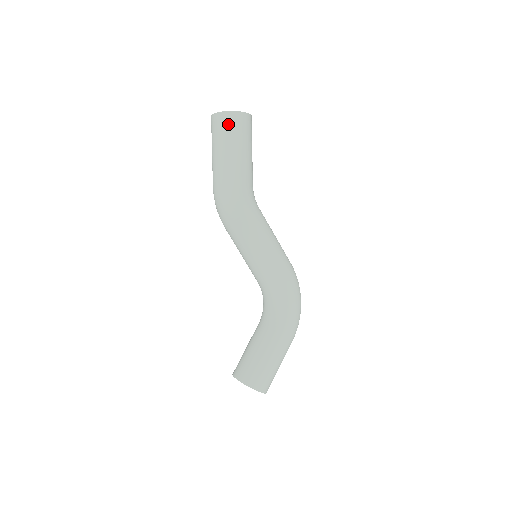
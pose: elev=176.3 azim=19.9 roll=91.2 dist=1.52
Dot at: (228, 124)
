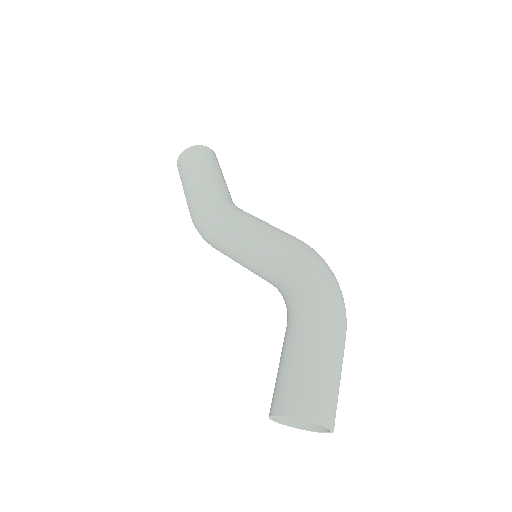
Dot at: (182, 162)
